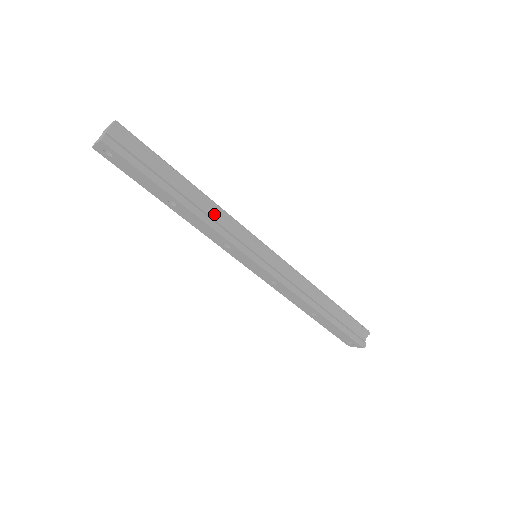
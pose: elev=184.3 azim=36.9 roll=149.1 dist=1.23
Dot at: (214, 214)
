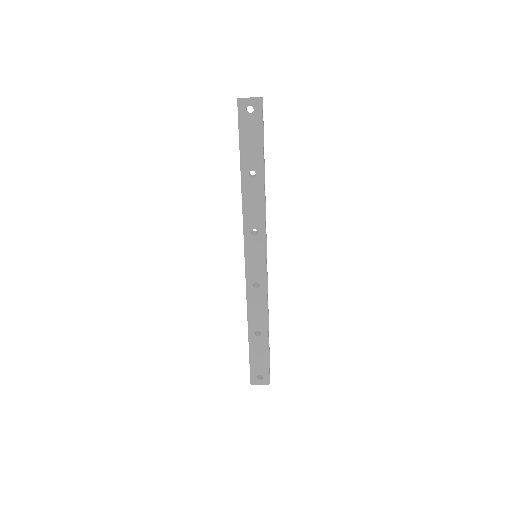
Dot at: occluded
